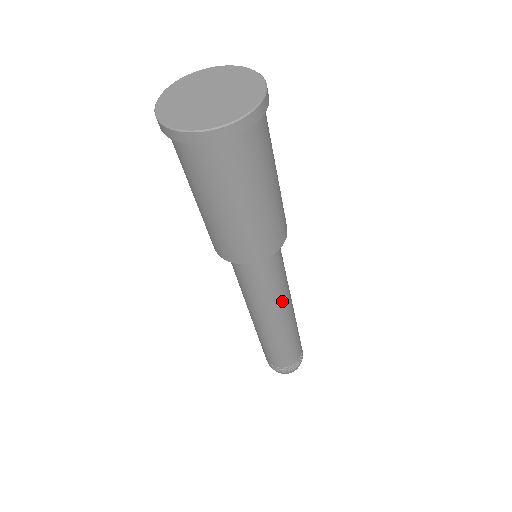
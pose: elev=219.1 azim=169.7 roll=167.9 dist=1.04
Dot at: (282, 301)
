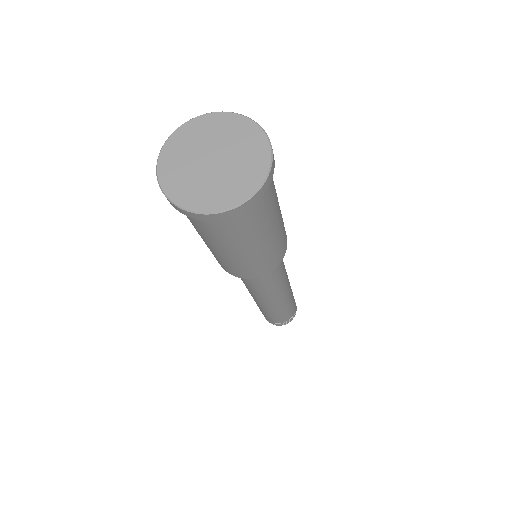
Dot at: (283, 283)
